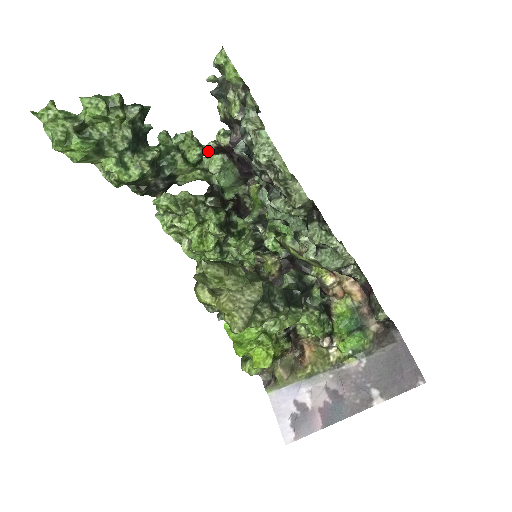
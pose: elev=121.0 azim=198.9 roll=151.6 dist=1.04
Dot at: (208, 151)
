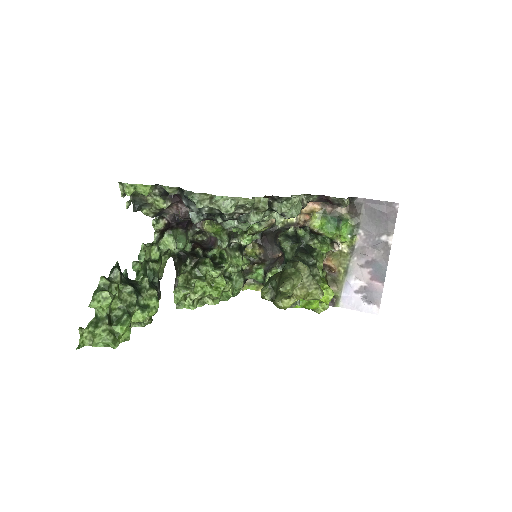
Dot at: (157, 241)
